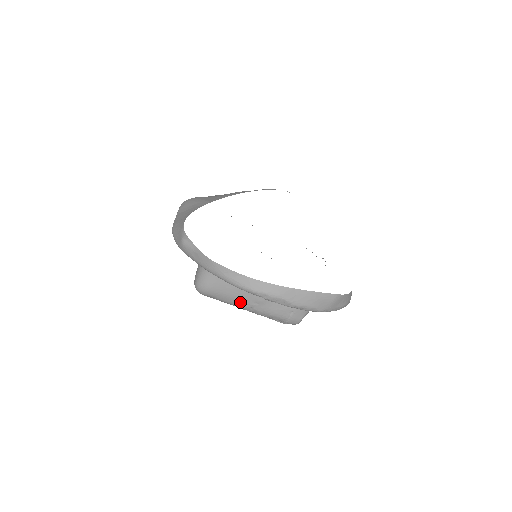
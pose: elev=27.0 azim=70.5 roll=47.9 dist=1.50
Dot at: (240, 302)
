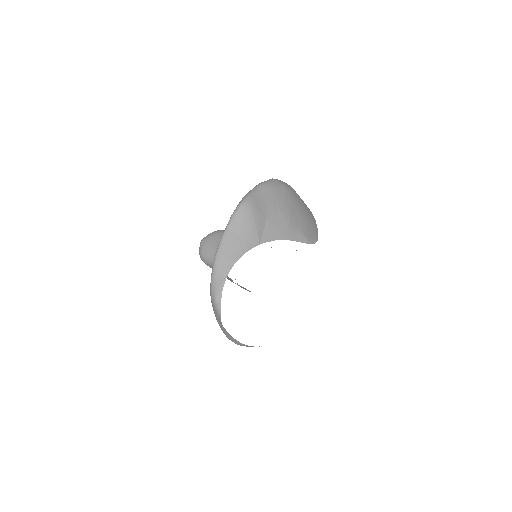
Dot at: occluded
